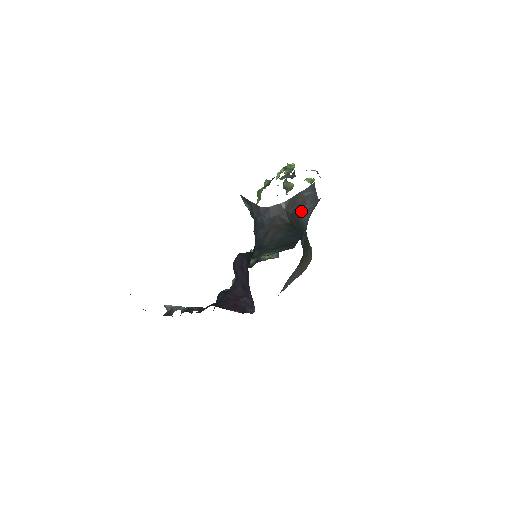
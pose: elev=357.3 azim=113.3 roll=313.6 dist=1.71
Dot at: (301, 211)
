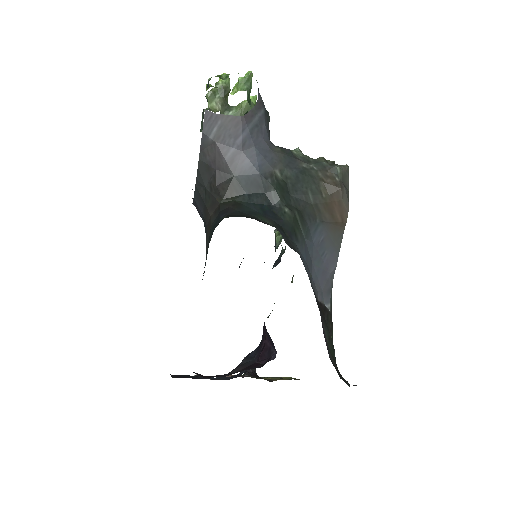
Dot at: (229, 165)
